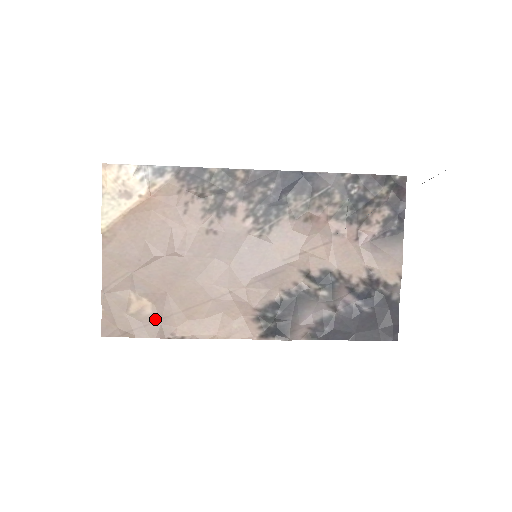
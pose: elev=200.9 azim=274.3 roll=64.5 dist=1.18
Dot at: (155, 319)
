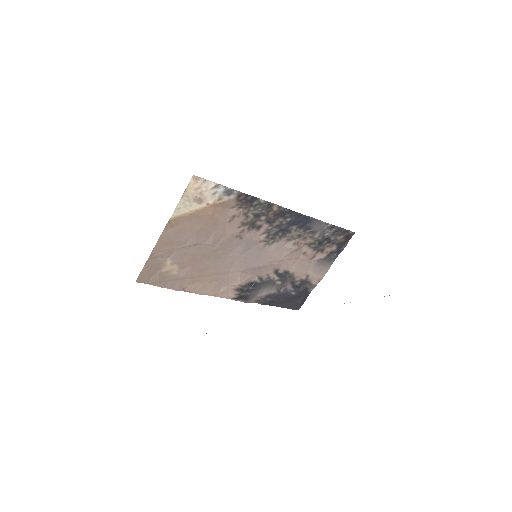
Dot at: (176, 278)
